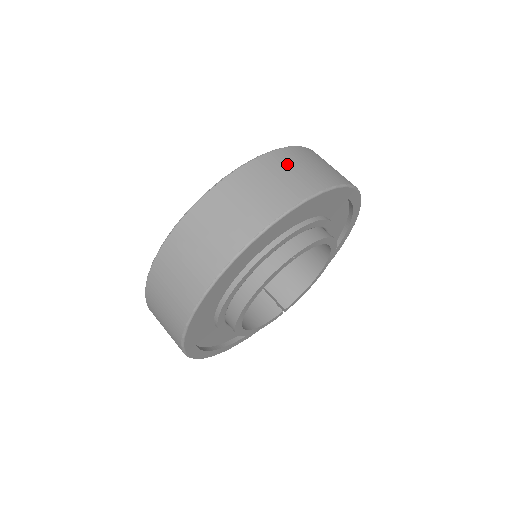
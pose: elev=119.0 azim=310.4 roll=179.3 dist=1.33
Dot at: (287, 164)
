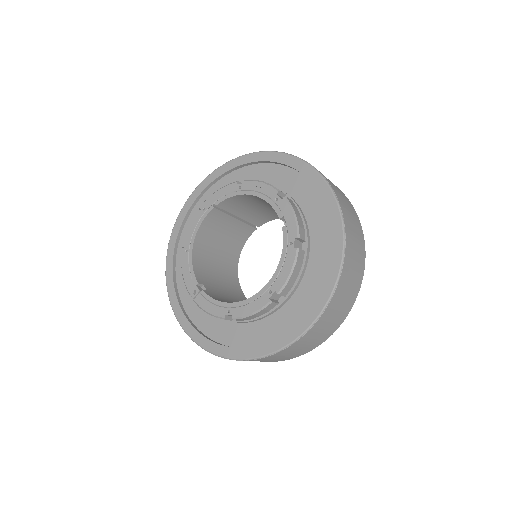
Dot at: (326, 322)
